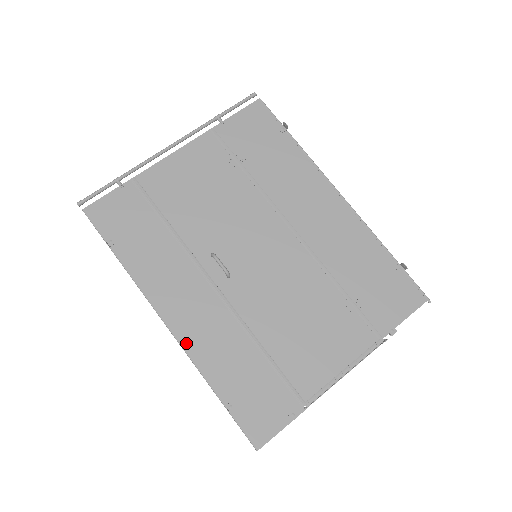
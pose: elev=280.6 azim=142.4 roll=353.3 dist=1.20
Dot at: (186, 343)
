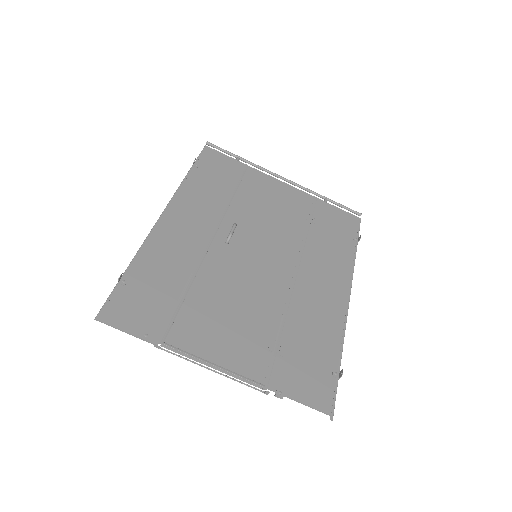
Dot at: (156, 232)
